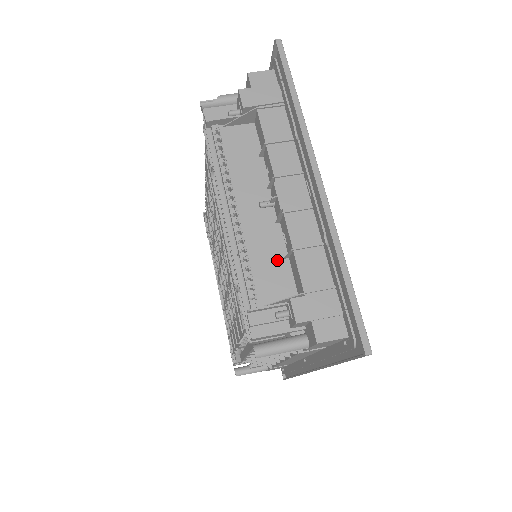
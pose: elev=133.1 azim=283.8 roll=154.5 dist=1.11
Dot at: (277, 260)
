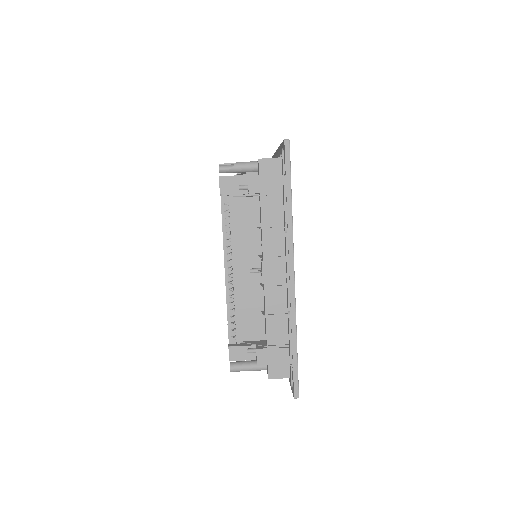
Dot at: (256, 312)
